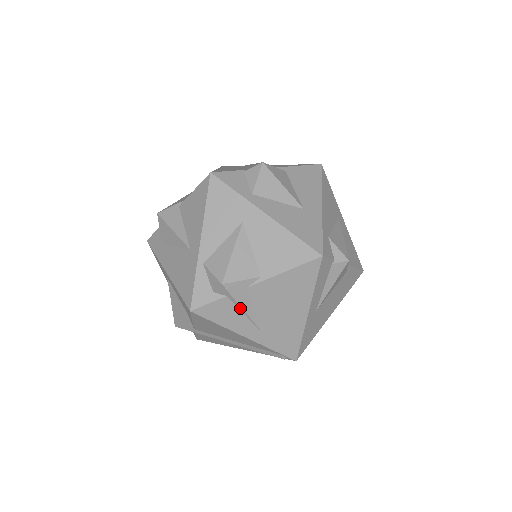
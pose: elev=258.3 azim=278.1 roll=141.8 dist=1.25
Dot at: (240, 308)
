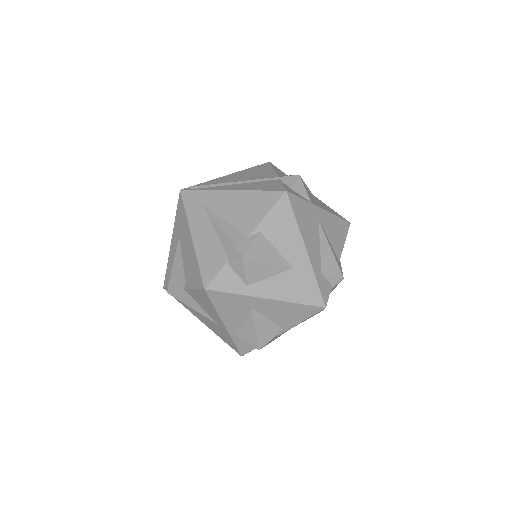
Dot at: (274, 339)
